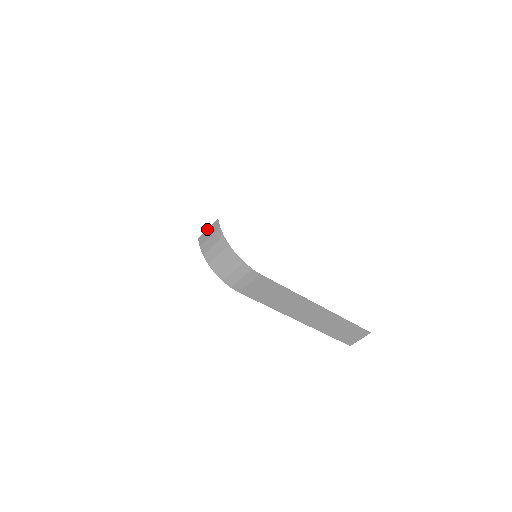
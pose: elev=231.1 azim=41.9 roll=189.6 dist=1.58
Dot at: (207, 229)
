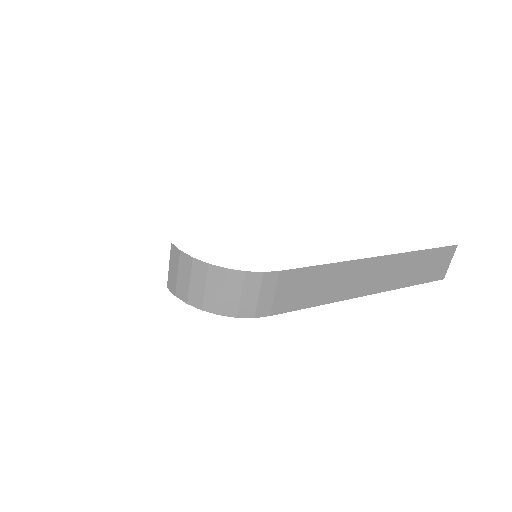
Dot at: occluded
